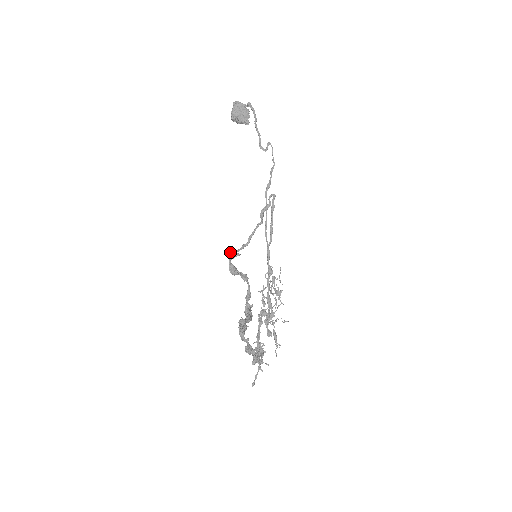
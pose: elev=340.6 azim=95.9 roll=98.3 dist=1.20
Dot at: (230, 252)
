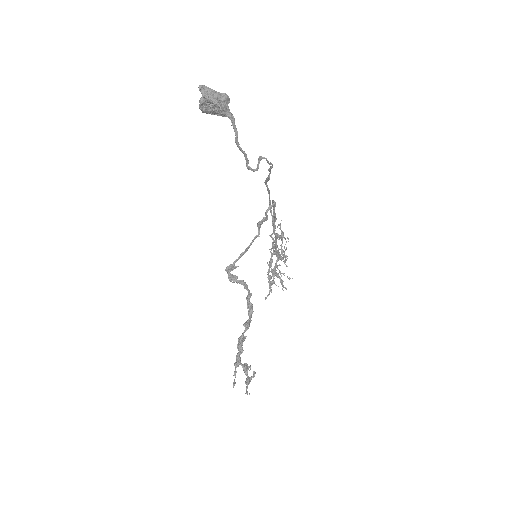
Dot at: (227, 271)
